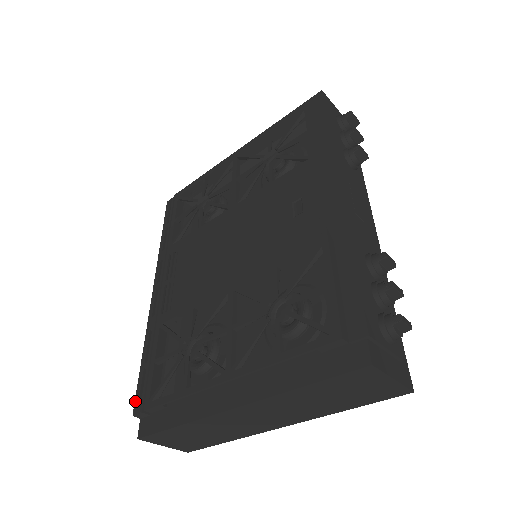
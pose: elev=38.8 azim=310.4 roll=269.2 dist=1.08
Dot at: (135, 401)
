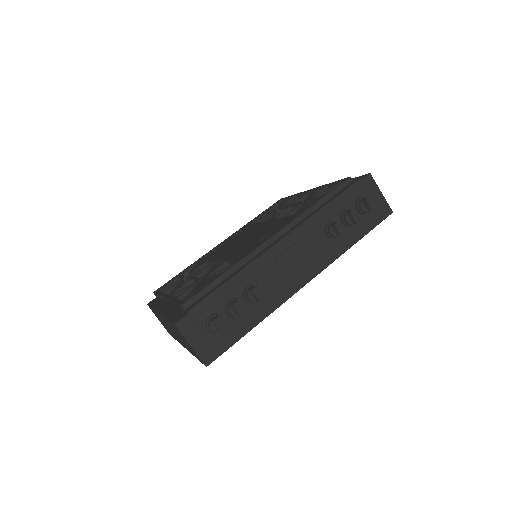
Dot at: (160, 287)
